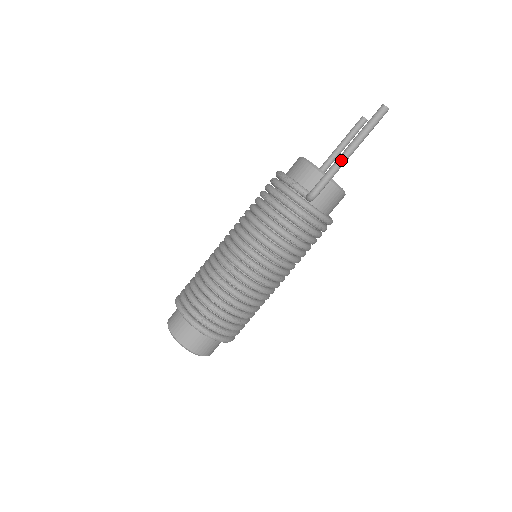
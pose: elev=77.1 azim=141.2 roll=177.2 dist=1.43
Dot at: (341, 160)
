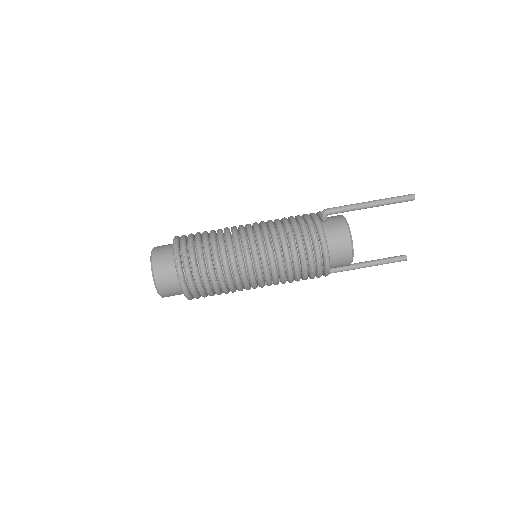
Dot at: (362, 203)
